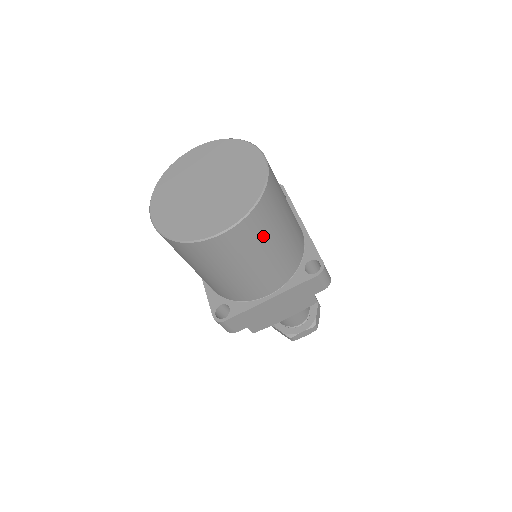
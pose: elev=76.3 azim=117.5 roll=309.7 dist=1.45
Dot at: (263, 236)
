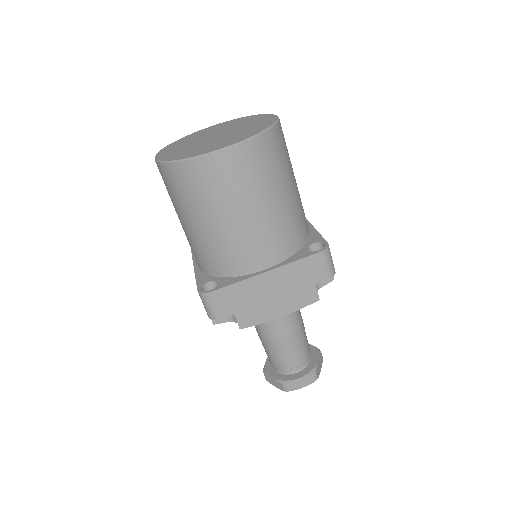
Dot at: (266, 176)
